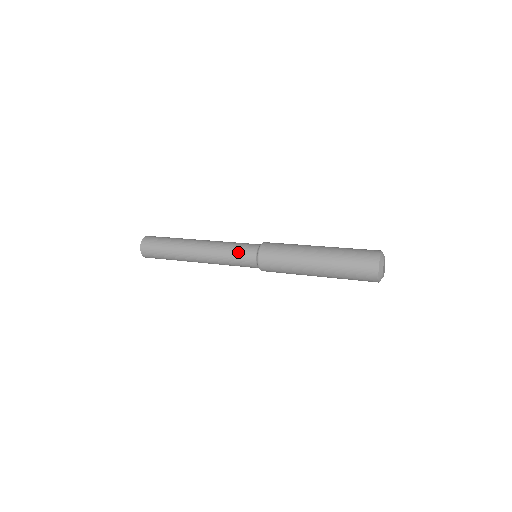
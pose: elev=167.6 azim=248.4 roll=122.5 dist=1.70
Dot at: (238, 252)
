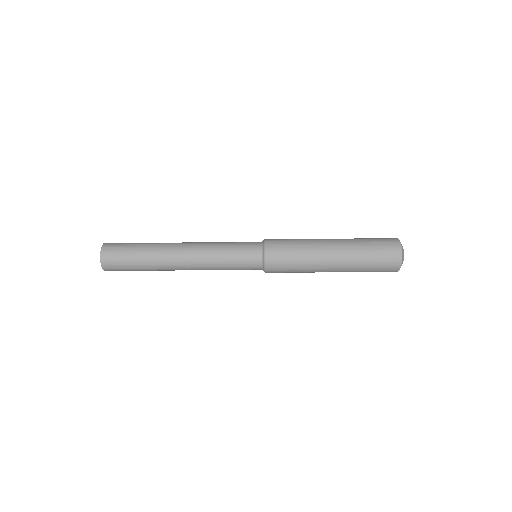
Dot at: (239, 242)
